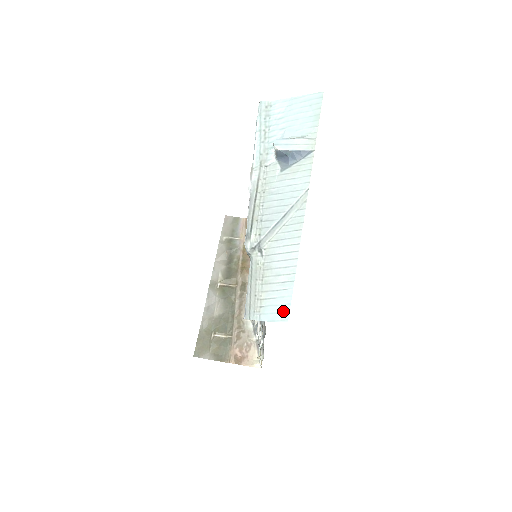
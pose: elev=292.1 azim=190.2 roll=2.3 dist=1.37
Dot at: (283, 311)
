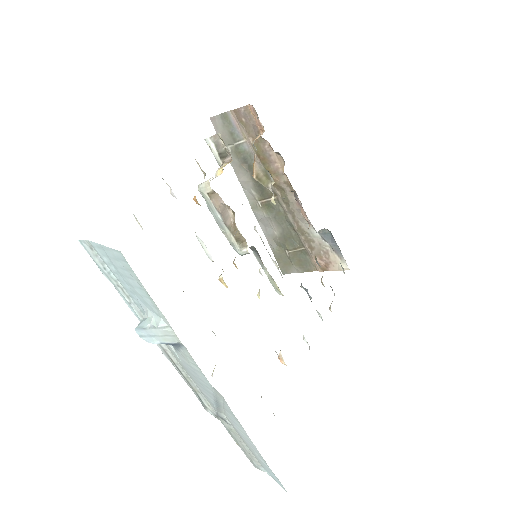
Dot at: (277, 481)
